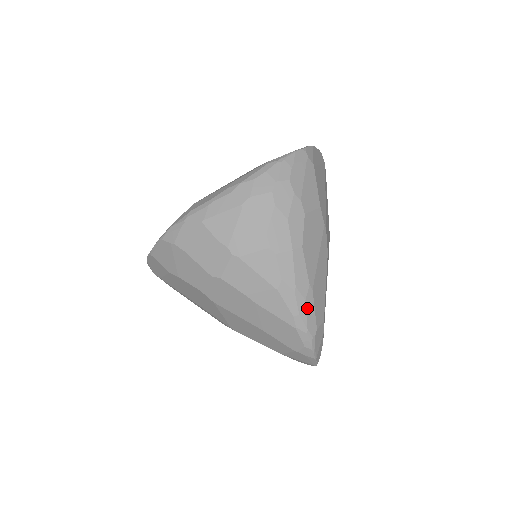
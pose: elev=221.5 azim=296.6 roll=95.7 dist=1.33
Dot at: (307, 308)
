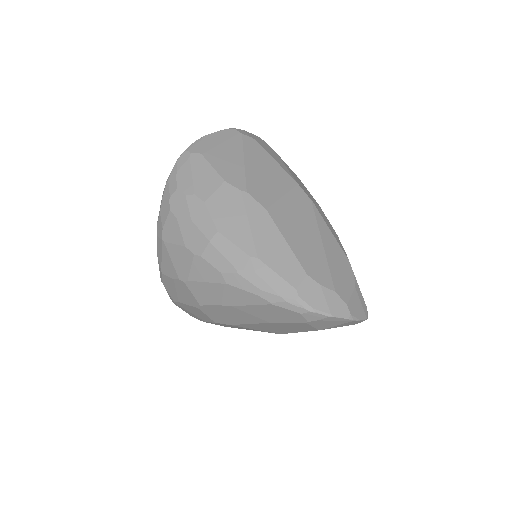
Dot at: (264, 279)
